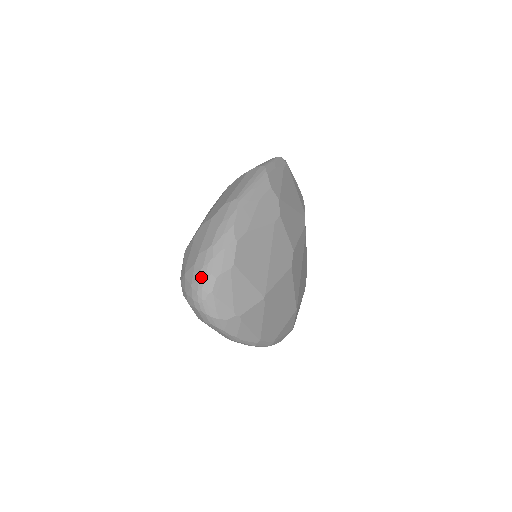
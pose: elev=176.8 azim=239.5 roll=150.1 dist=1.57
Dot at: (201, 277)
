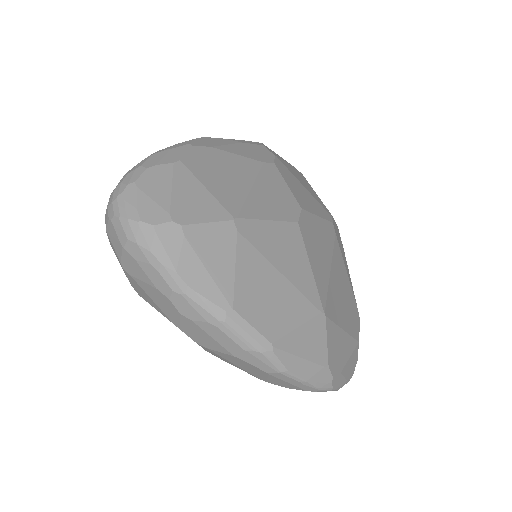
Dot at: (126, 174)
